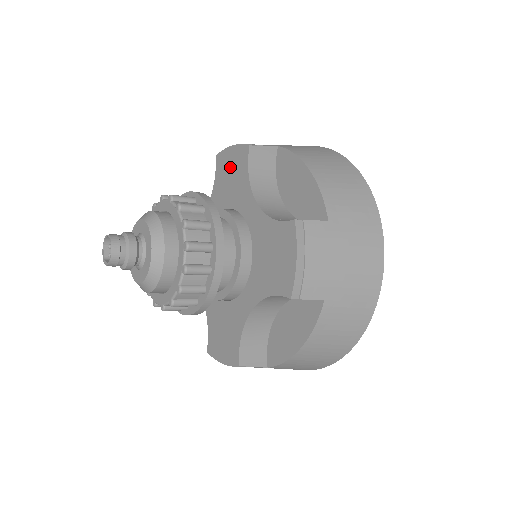
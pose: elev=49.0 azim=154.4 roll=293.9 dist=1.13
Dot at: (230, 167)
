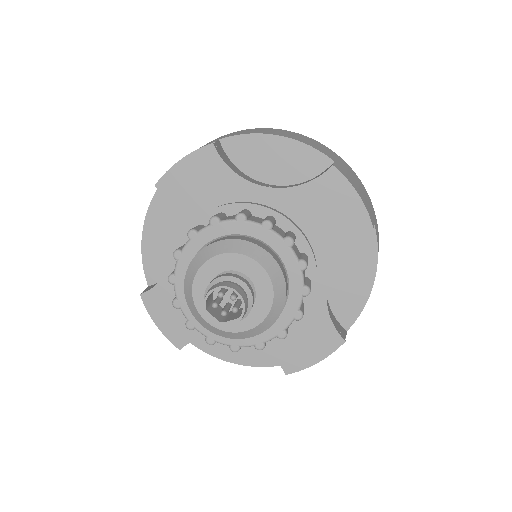
Dot at: (193, 181)
